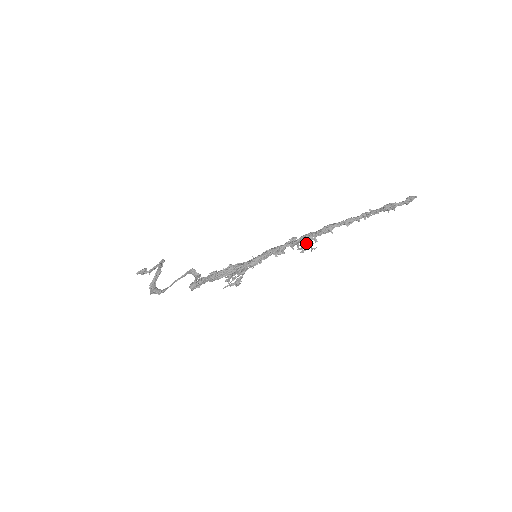
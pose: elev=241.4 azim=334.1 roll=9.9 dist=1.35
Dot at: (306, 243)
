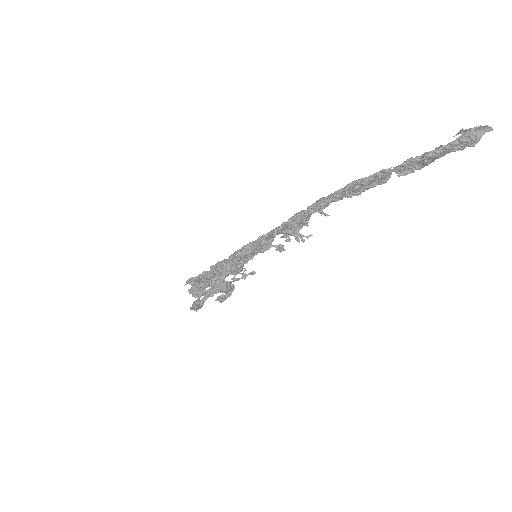
Dot at: (292, 227)
